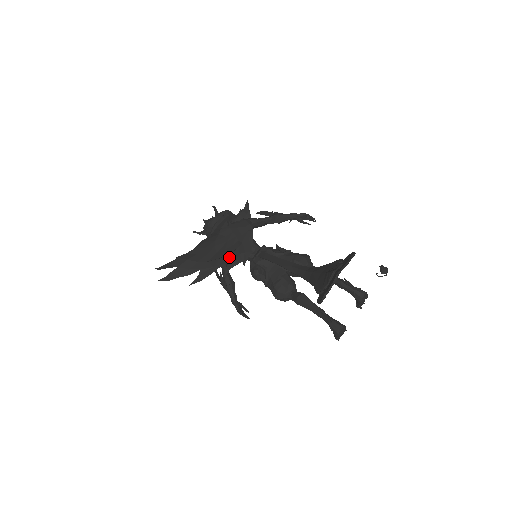
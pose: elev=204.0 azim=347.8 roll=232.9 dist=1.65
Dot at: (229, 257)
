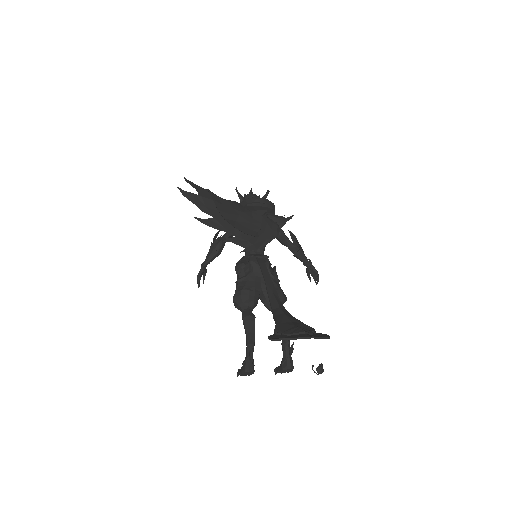
Dot at: (240, 234)
